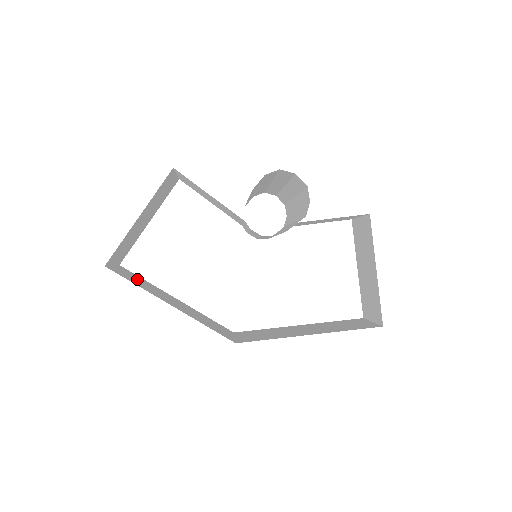
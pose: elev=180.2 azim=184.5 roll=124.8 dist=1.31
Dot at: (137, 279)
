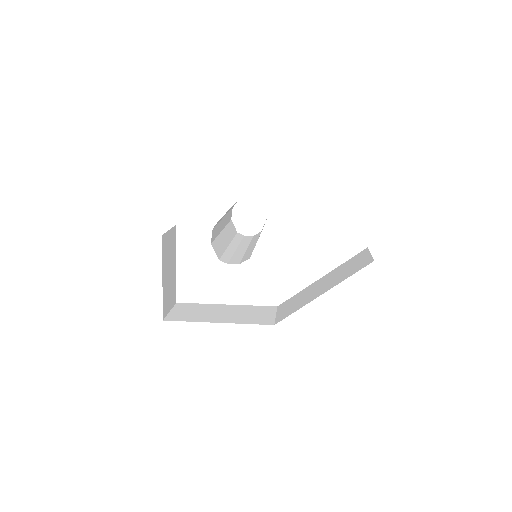
Dot at: (190, 310)
